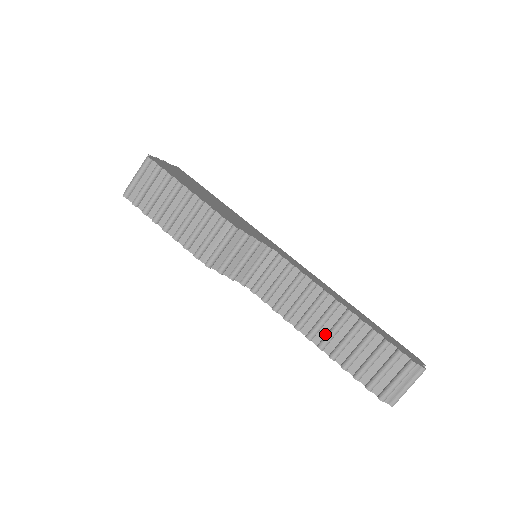
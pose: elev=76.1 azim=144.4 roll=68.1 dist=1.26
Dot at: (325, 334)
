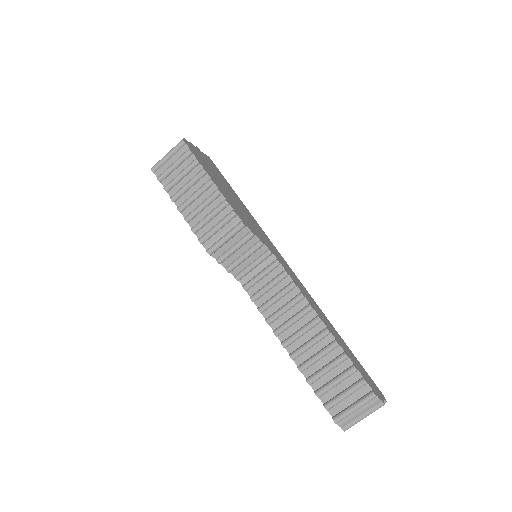
Dot at: (300, 345)
